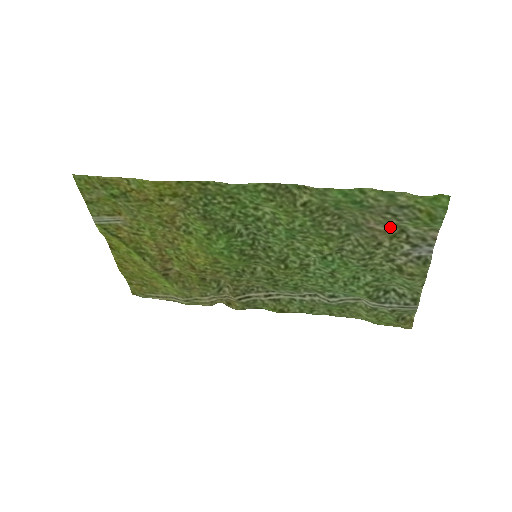
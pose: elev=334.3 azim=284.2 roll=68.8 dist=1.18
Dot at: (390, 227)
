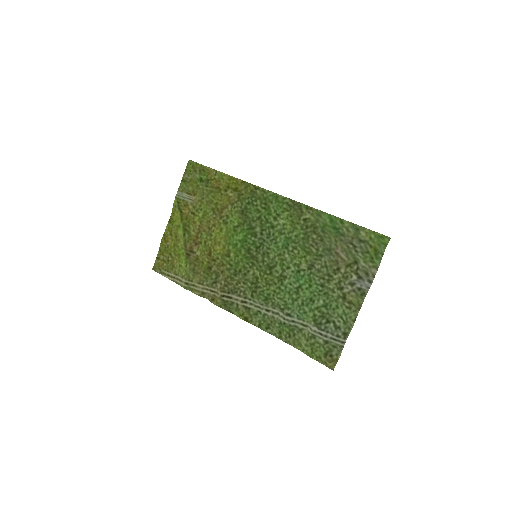
Dot at: (349, 257)
